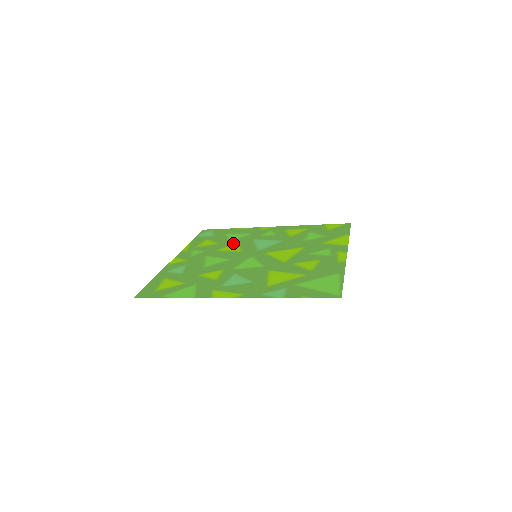
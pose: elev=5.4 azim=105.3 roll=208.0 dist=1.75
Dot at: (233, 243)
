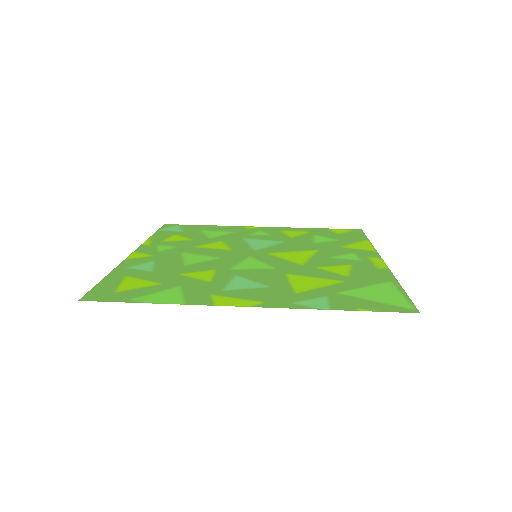
Dot at: (215, 240)
